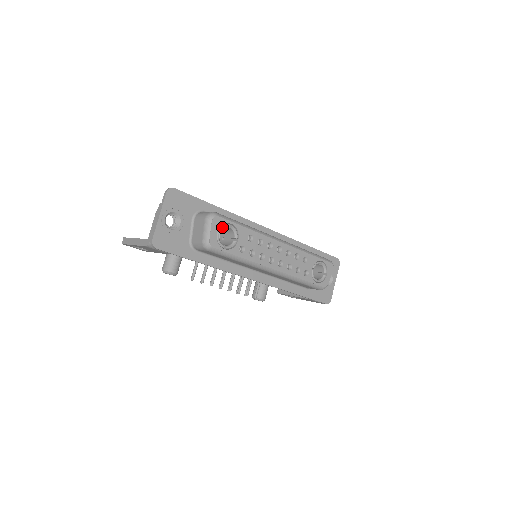
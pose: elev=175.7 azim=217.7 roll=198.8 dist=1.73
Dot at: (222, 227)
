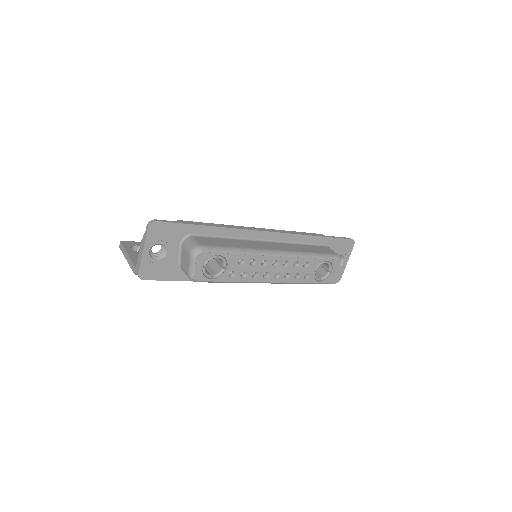
Dot at: (208, 261)
